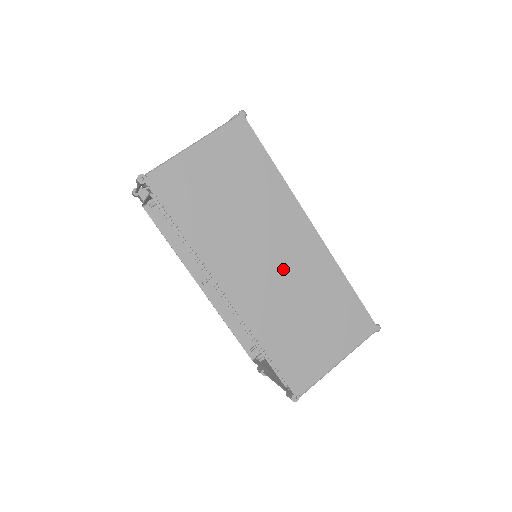
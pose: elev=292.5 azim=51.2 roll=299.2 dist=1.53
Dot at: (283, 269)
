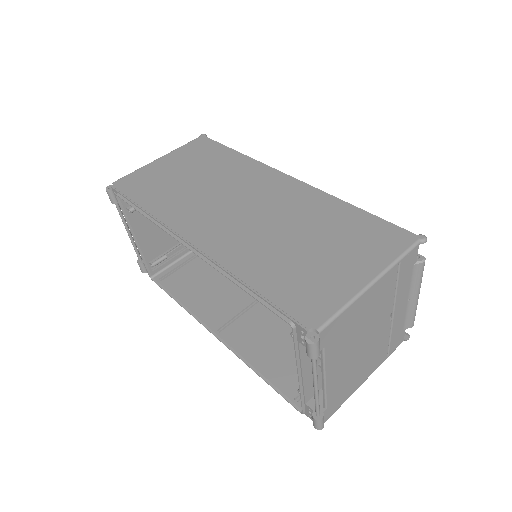
Dot at: (259, 211)
